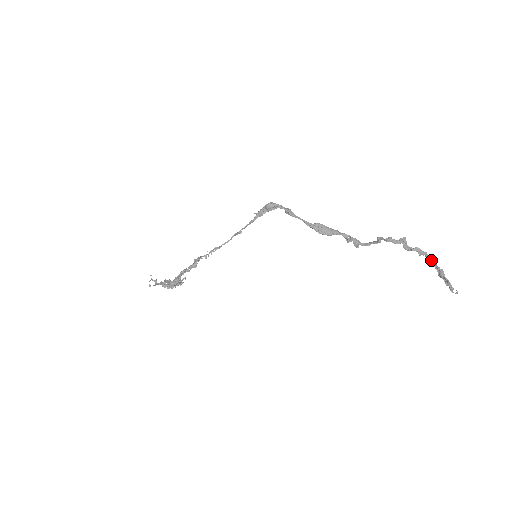
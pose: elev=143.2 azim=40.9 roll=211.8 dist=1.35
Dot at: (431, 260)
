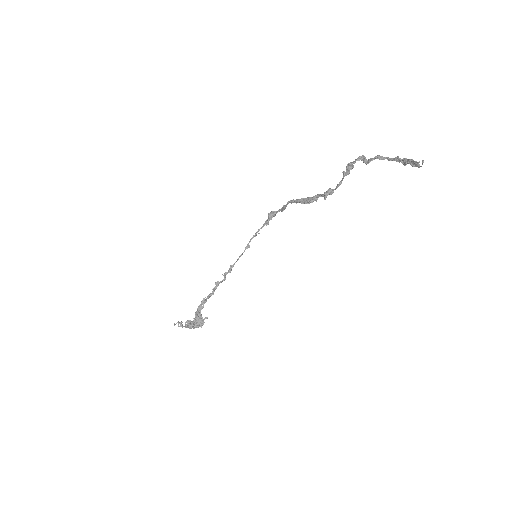
Dot at: (393, 159)
